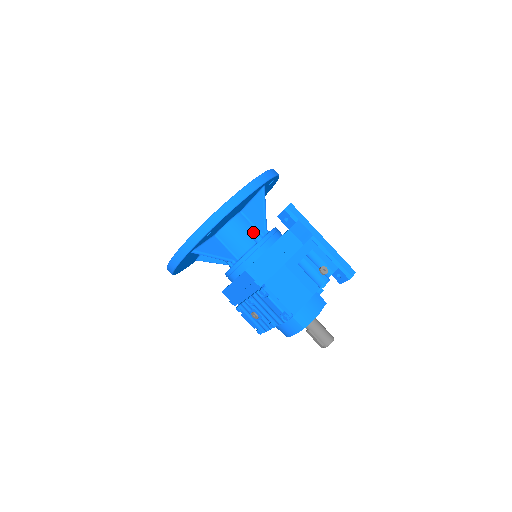
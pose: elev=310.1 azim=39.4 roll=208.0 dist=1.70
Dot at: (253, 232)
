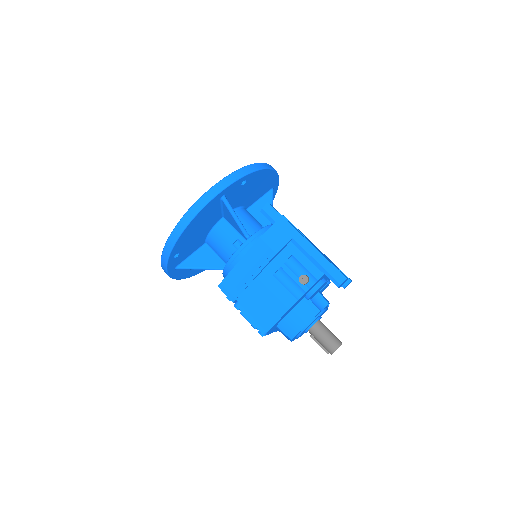
Dot at: (235, 239)
